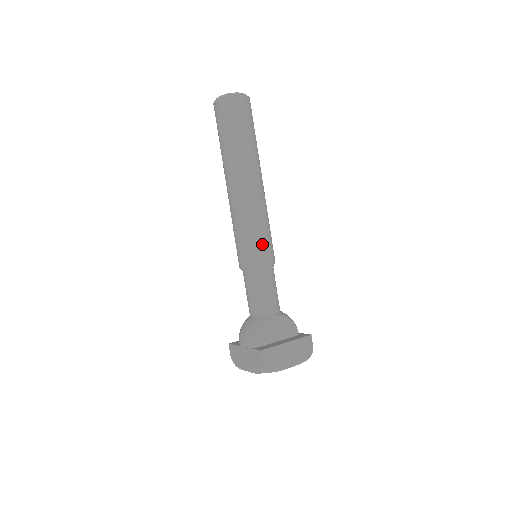
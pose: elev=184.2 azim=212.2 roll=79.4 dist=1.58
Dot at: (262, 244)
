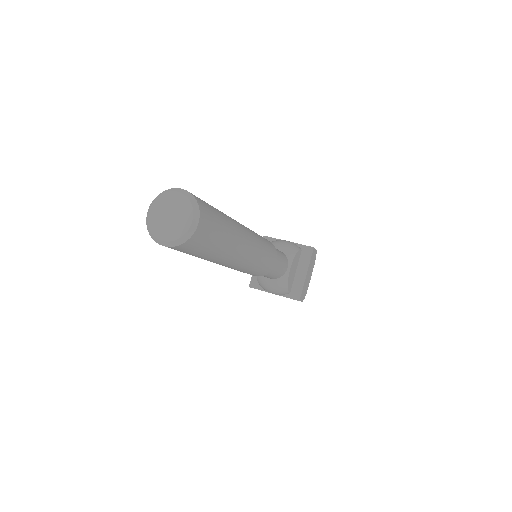
Dot at: (269, 261)
